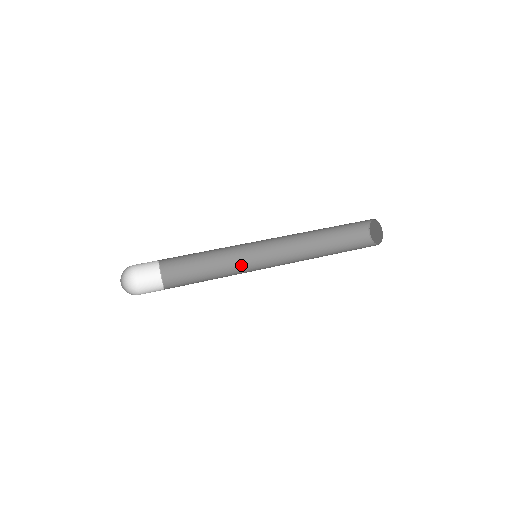
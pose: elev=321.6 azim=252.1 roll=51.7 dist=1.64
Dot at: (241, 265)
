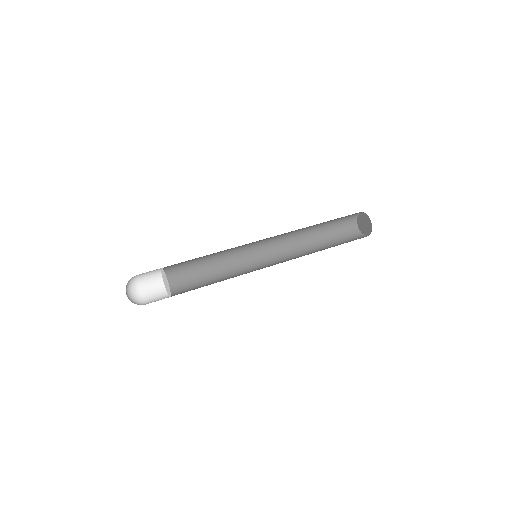
Dot at: (238, 254)
